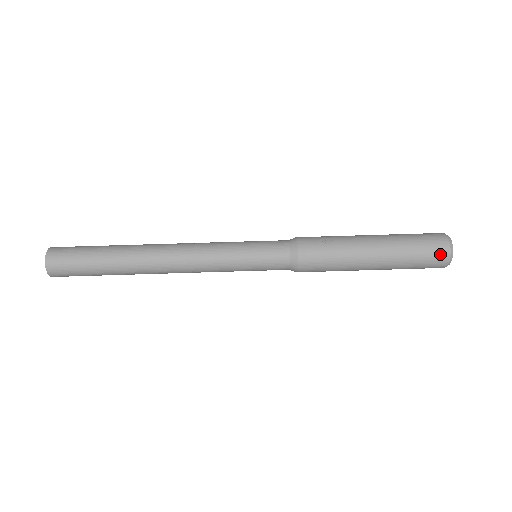
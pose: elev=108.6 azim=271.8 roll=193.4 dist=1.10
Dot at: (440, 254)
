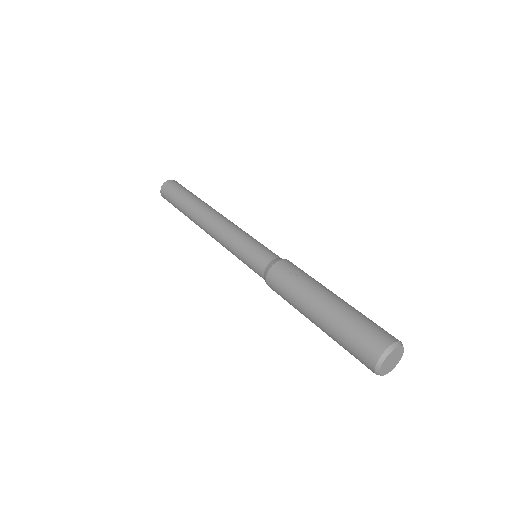
Dot at: (372, 348)
